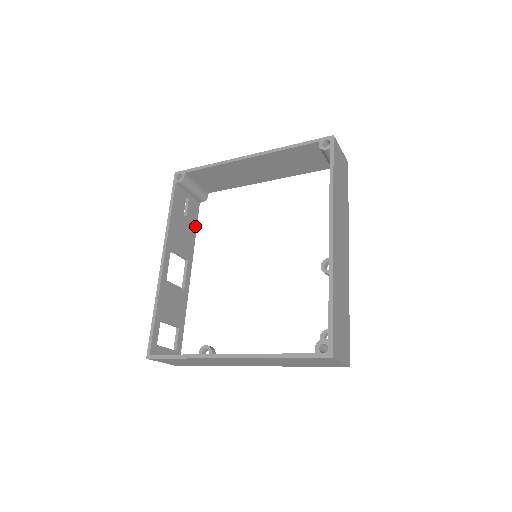
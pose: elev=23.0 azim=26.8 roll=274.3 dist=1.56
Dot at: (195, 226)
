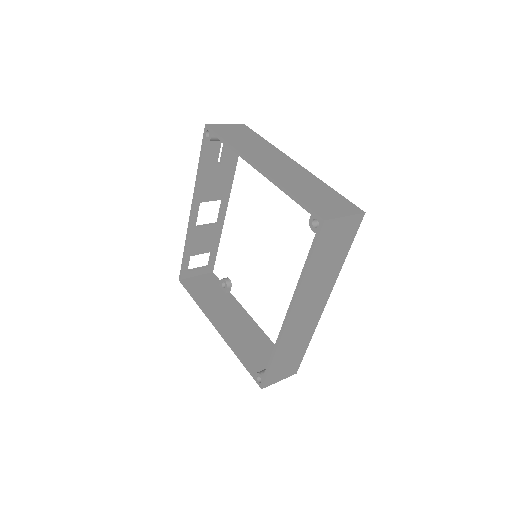
Dot at: (234, 165)
